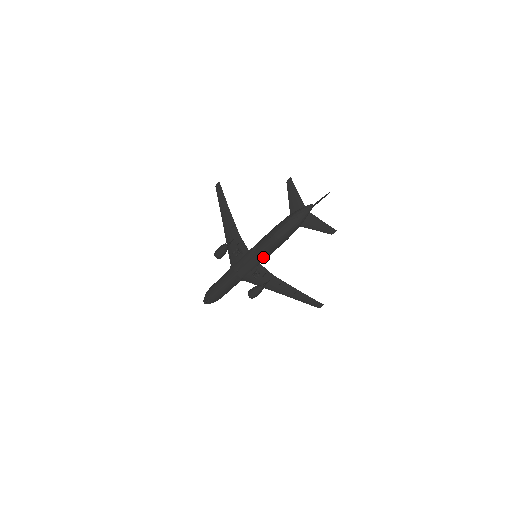
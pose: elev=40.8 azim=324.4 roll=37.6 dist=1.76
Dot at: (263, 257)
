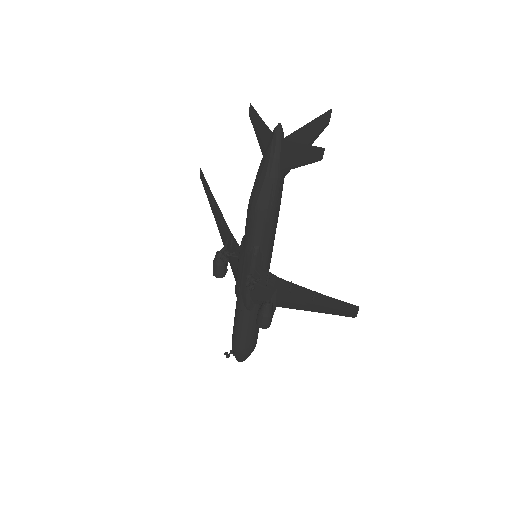
Dot at: (254, 249)
